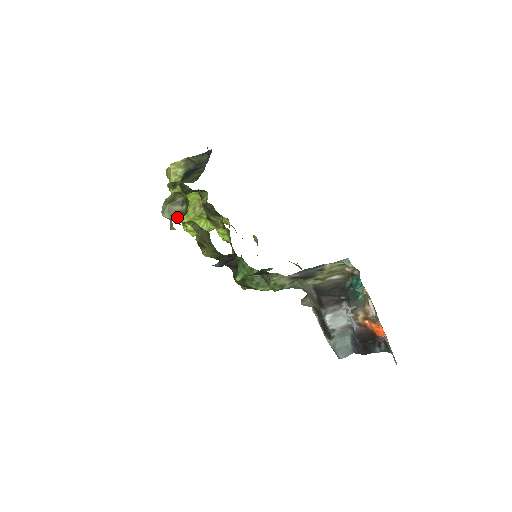
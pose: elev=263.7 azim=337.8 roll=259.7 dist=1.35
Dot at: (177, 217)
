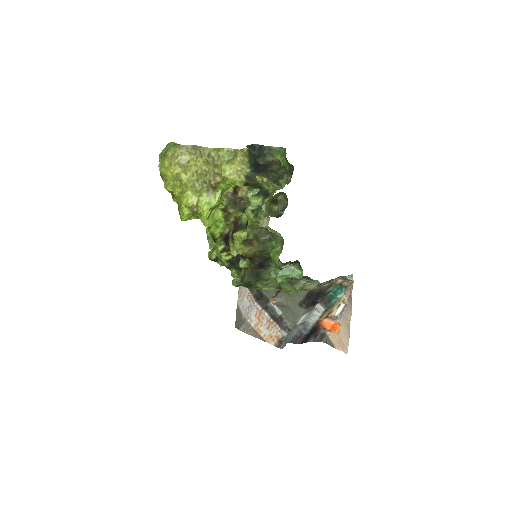
Dot at: (274, 216)
